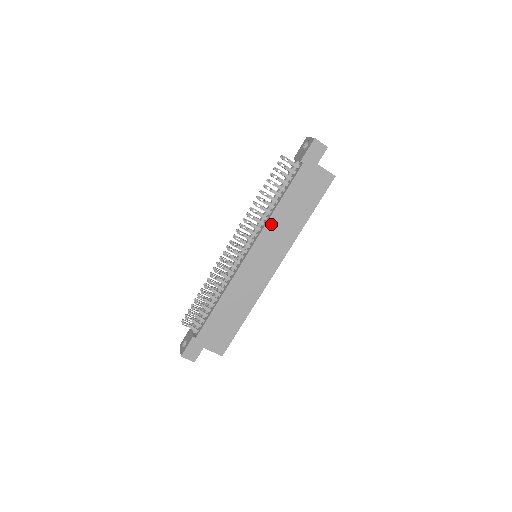
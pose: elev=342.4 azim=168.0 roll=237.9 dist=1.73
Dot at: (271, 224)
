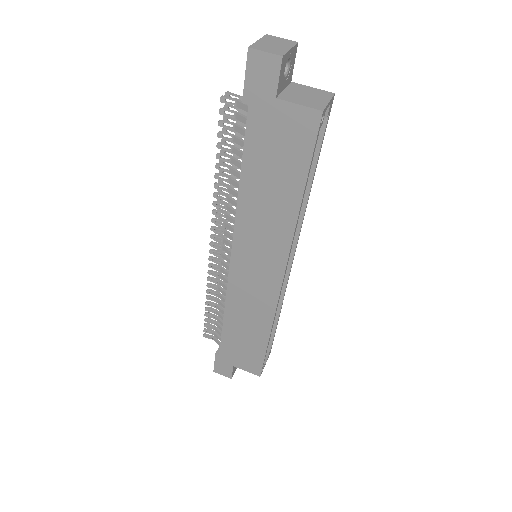
Dot at: (243, 216)
